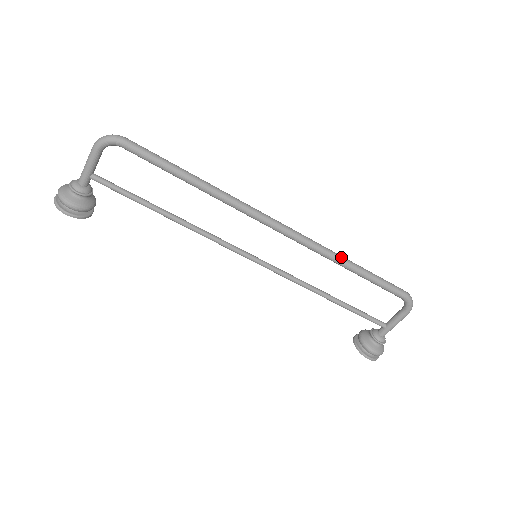
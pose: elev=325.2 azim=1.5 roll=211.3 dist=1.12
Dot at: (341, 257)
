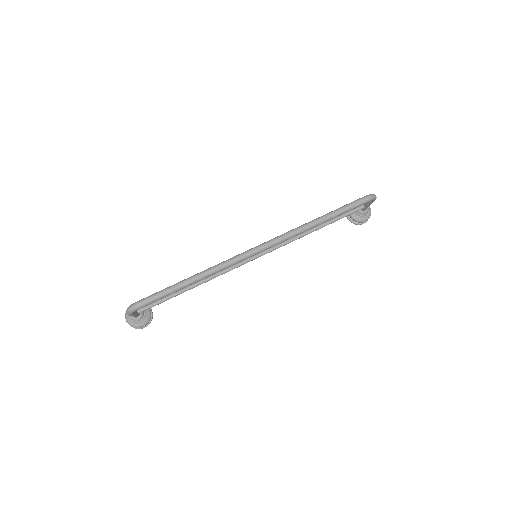
Dot at: (310, 226)
